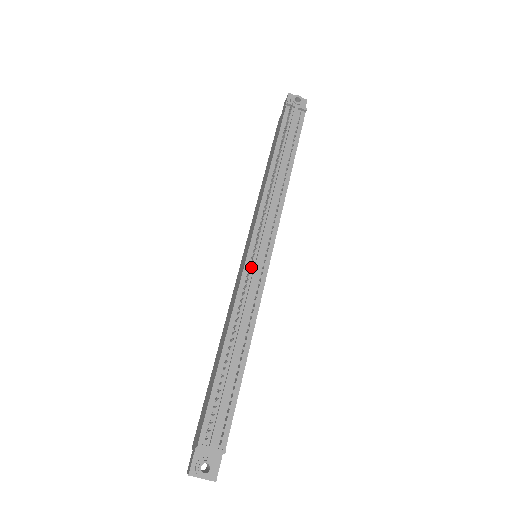
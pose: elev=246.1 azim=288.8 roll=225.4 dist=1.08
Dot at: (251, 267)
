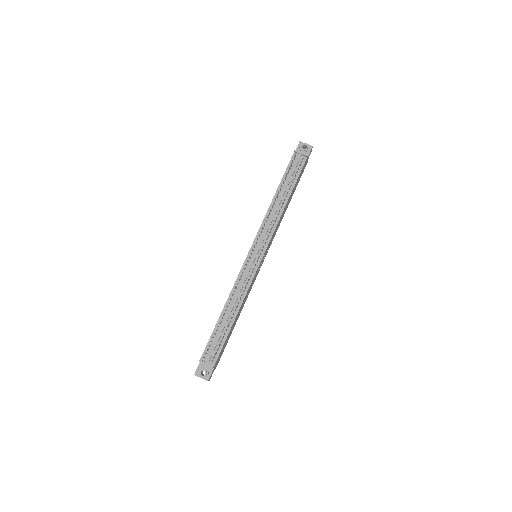
Dot at: (246, 265)
